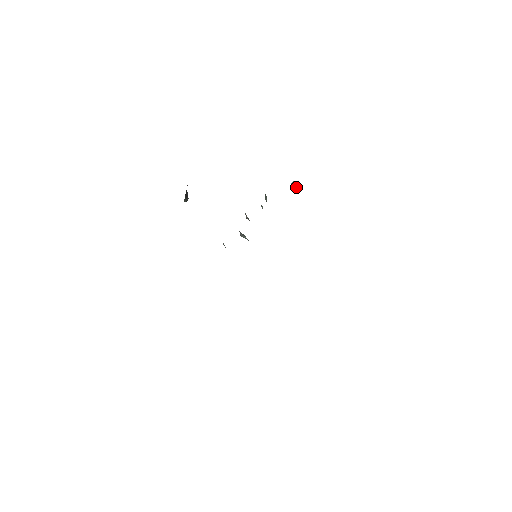
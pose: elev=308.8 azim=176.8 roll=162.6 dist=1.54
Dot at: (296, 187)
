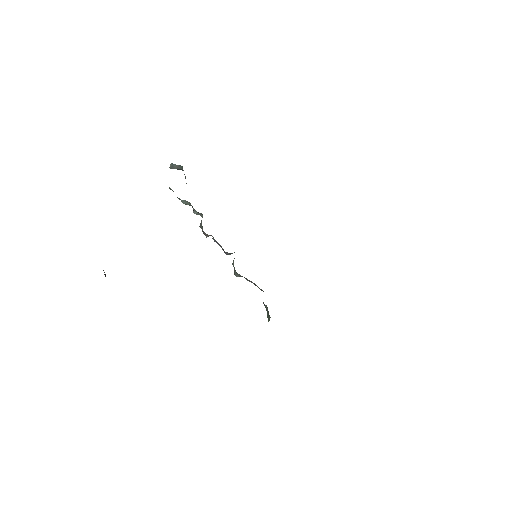
Dot at: (181, 167)
